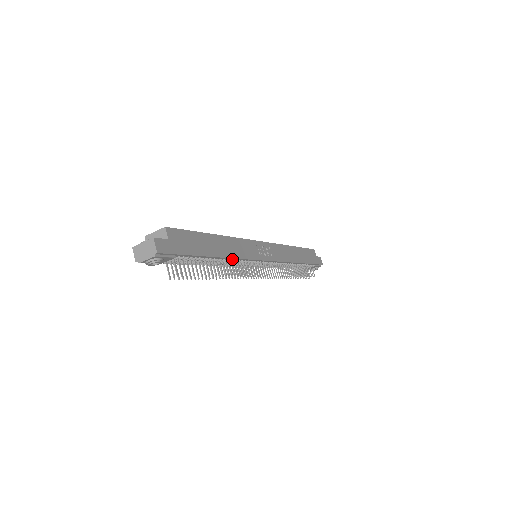
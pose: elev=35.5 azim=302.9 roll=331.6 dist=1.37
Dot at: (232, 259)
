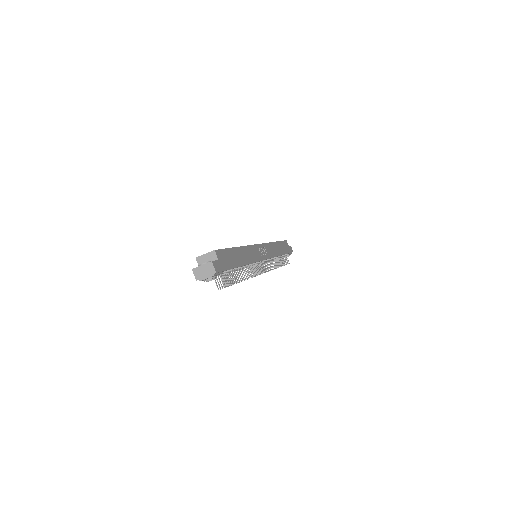
Dot at: (248, 264)
